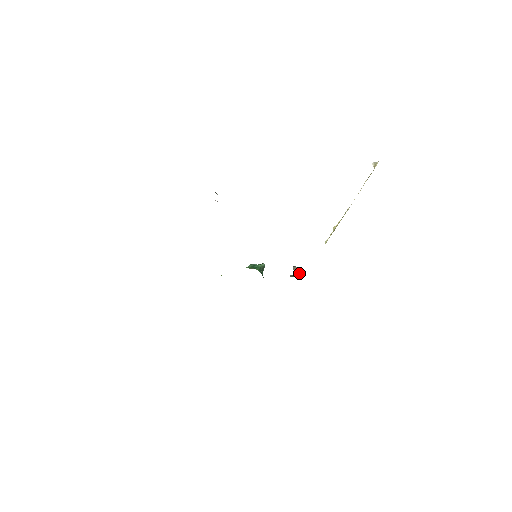
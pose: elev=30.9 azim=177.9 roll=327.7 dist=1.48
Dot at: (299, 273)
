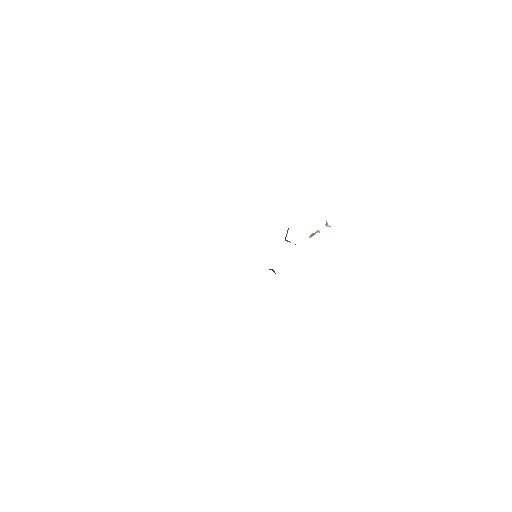
Dot at: (287, 232)
